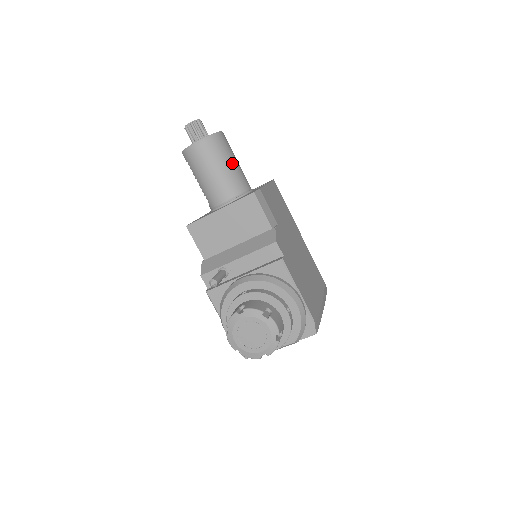
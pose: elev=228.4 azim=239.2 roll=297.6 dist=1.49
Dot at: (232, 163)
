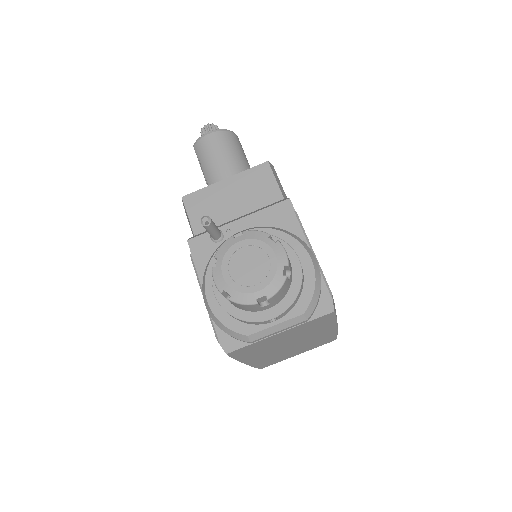
Dot at: (244, 159)
